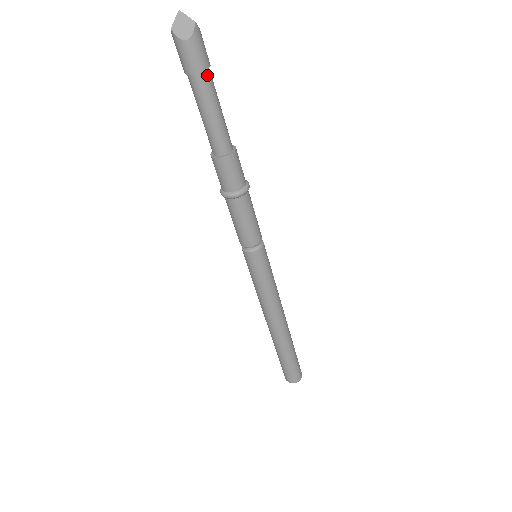
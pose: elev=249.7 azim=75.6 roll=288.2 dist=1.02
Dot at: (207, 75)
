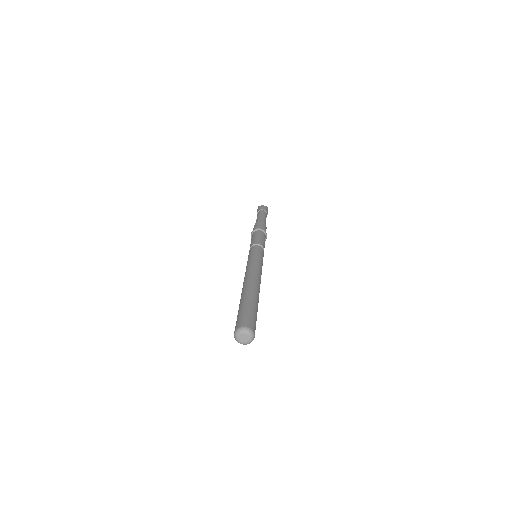
Dot at: (265, 213)
